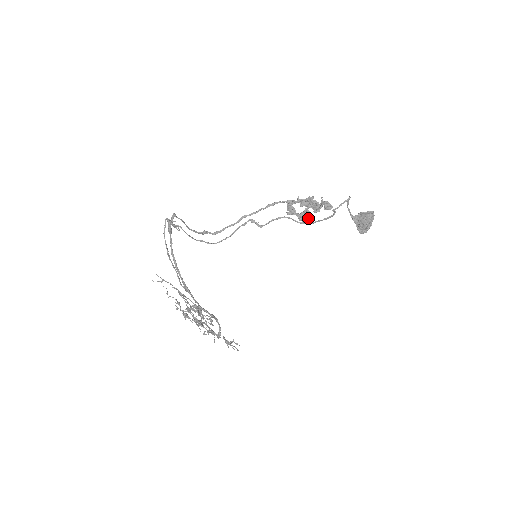
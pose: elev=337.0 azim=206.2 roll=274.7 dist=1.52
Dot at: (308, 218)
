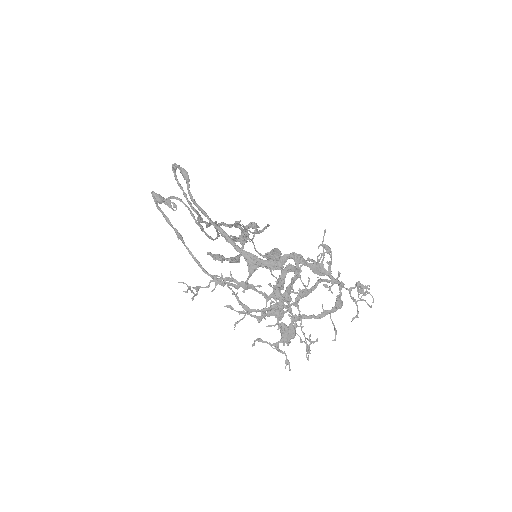
Dot at: (250, 239)
